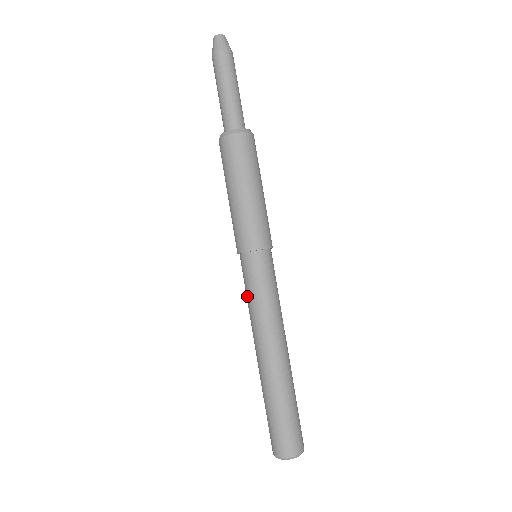
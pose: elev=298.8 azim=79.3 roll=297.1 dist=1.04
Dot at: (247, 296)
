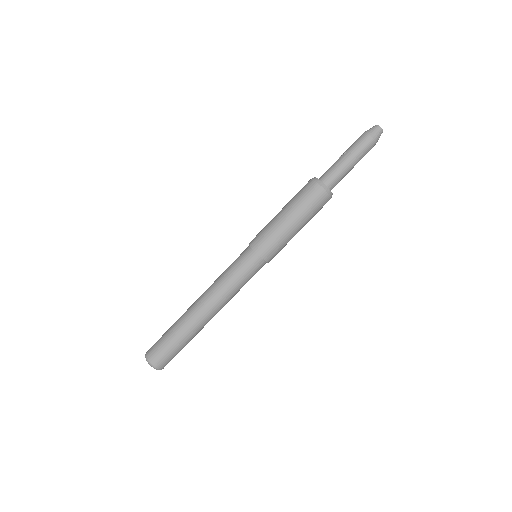
Dot at: (228, 270)
